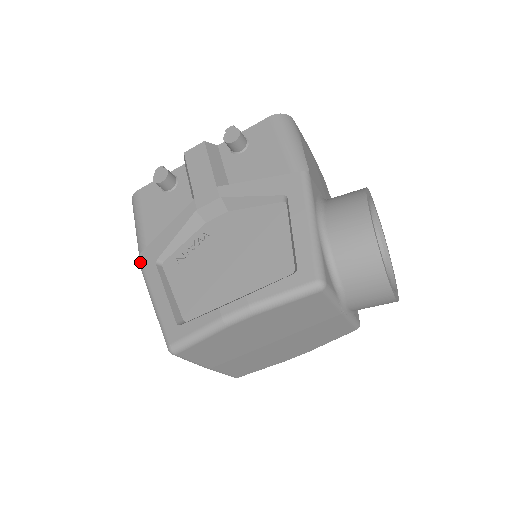
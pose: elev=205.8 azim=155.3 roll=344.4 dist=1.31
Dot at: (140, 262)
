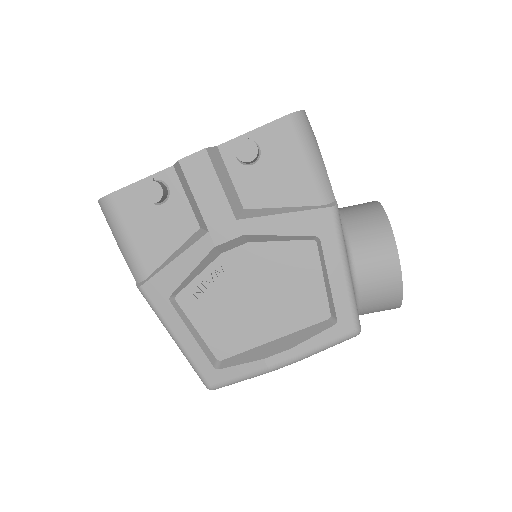
Dot at: (145, 295)
